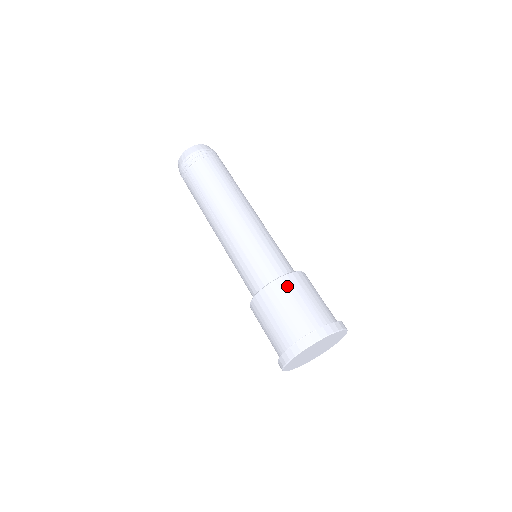
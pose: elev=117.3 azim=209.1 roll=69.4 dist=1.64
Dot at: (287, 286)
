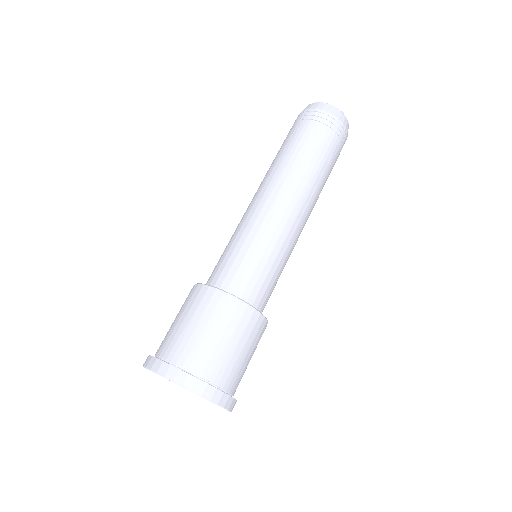
Dot at: (192, 296)
